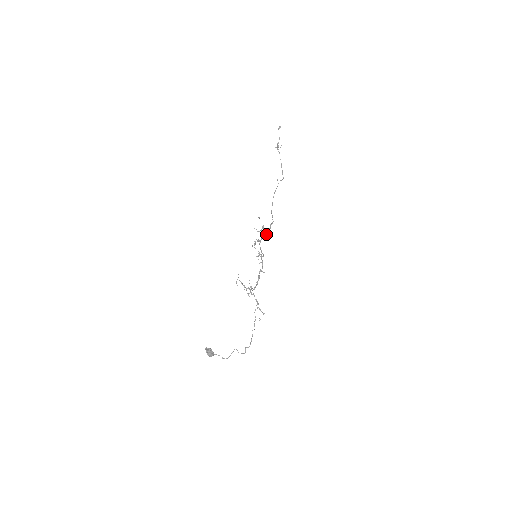
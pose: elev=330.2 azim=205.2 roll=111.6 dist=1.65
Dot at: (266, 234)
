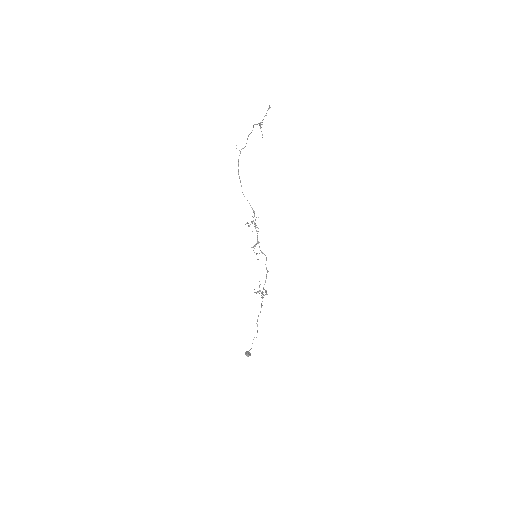
Dot at: occluded
